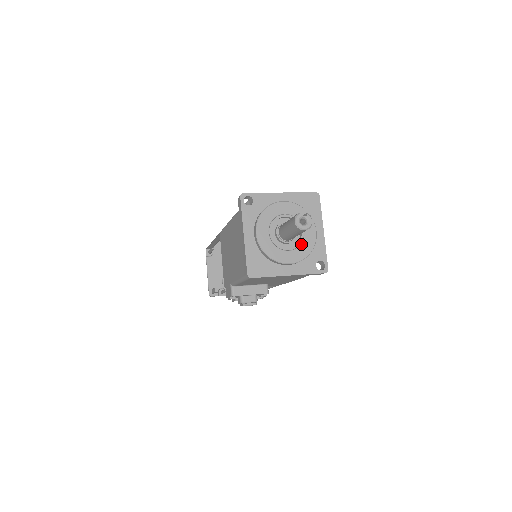
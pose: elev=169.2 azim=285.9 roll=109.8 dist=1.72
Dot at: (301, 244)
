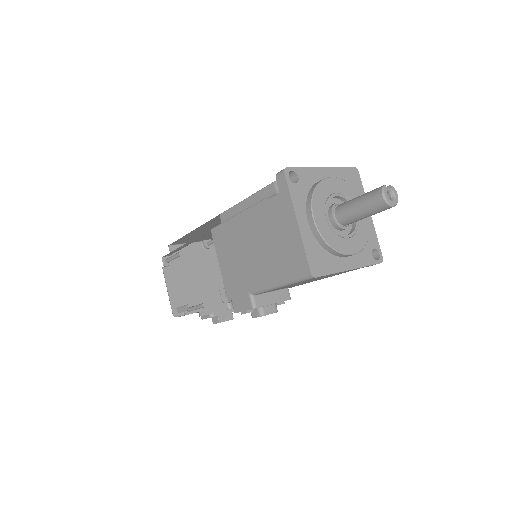
Dot at: (358, 229)
